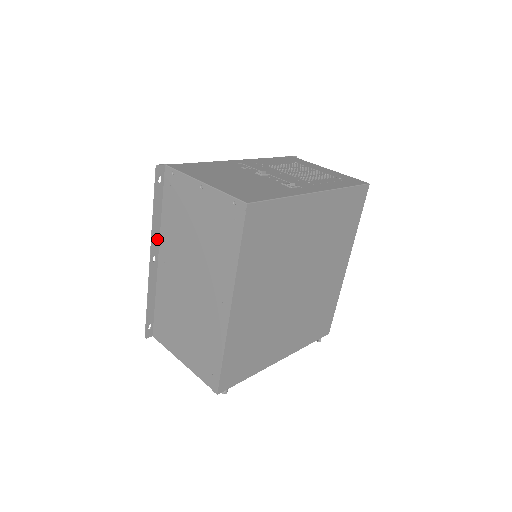
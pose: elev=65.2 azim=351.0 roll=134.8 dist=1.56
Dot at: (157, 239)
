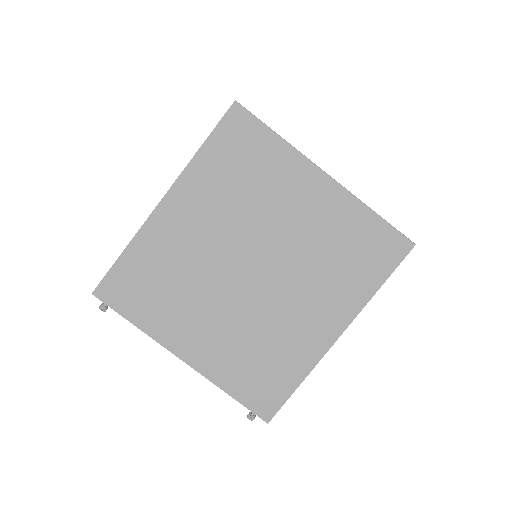
Dot at: occluded
